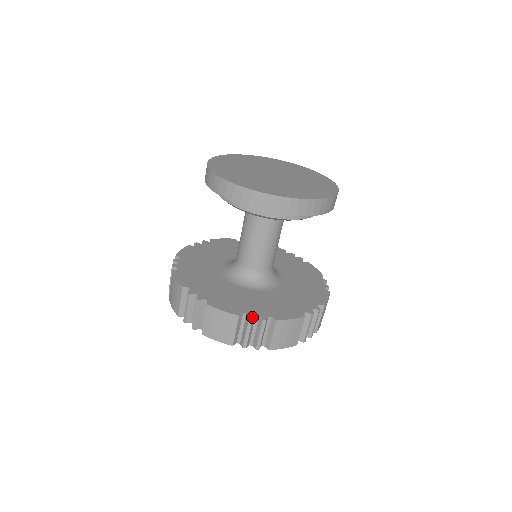
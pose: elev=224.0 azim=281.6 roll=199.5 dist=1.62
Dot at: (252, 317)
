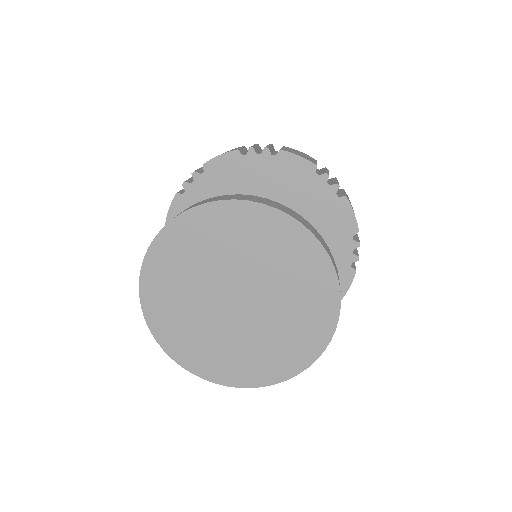
Dot at: occluded
